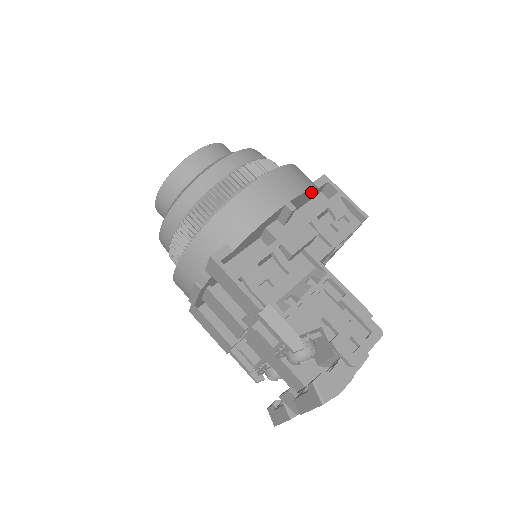
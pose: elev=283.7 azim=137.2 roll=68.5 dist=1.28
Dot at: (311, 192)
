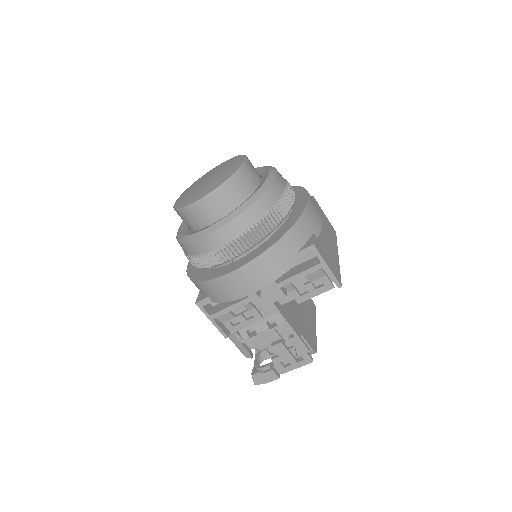
Dot at: (290, 265)
